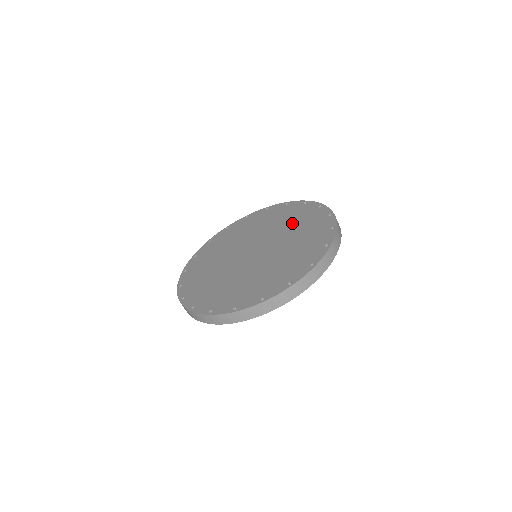
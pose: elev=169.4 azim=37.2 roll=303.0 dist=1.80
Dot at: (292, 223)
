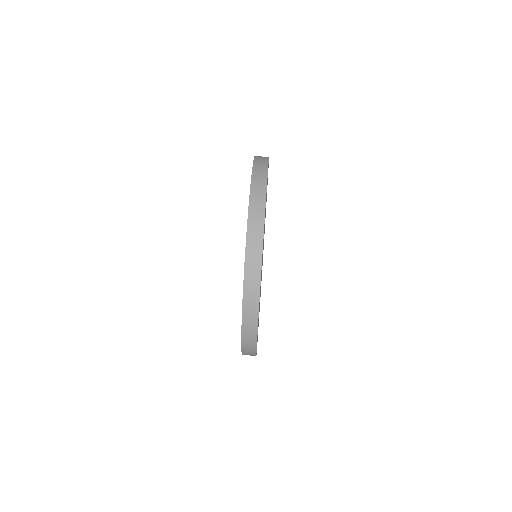
Dot at: occluded
